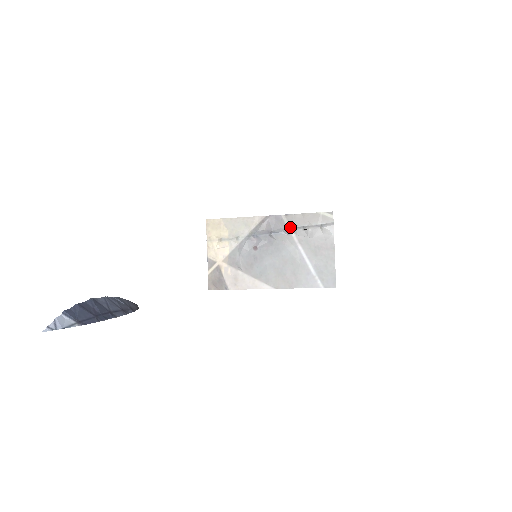
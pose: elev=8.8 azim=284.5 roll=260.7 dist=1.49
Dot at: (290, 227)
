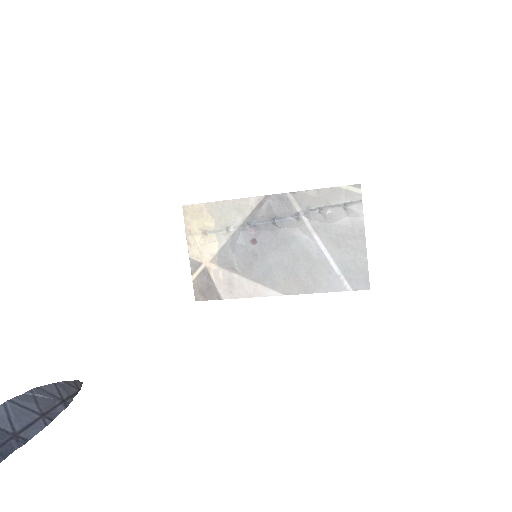
Dot at: (300, 209)
